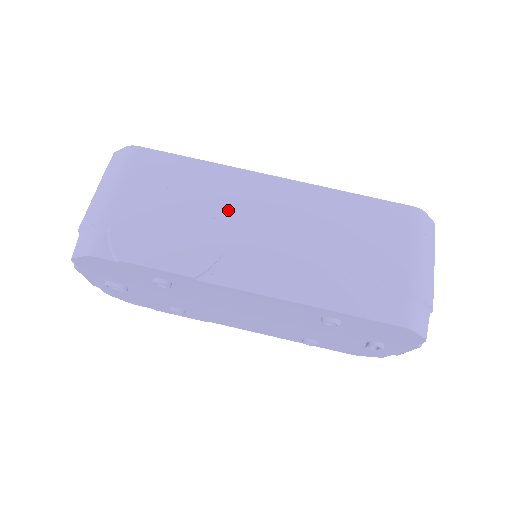
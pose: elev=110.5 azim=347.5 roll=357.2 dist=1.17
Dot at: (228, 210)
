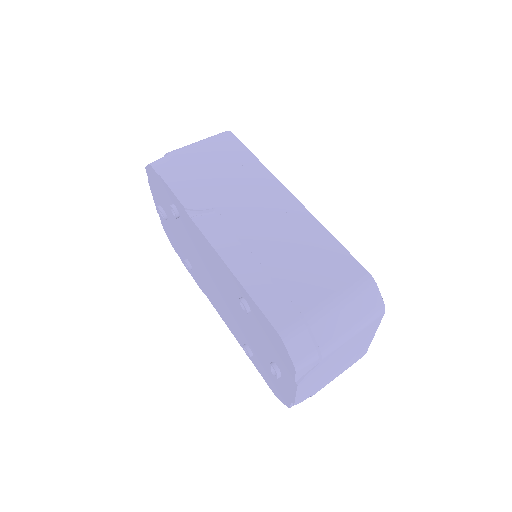
Dot at: (243, 191)
